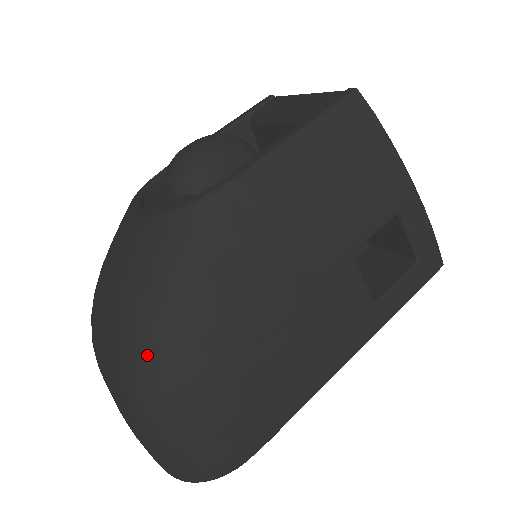
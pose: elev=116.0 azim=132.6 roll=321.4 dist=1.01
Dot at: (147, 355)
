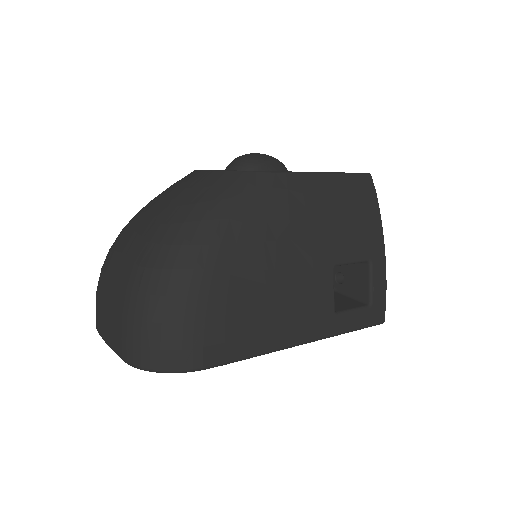
Dot at: (179, 242)
